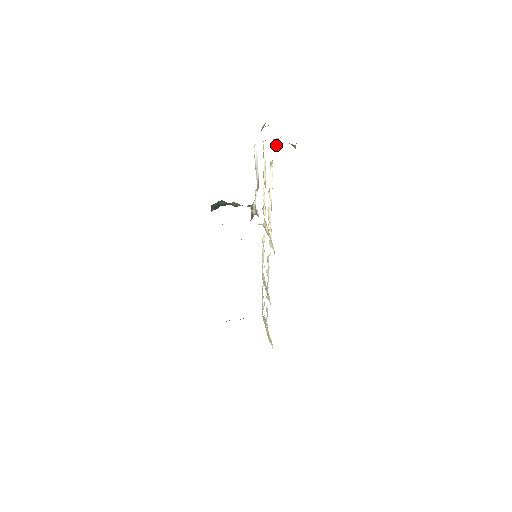
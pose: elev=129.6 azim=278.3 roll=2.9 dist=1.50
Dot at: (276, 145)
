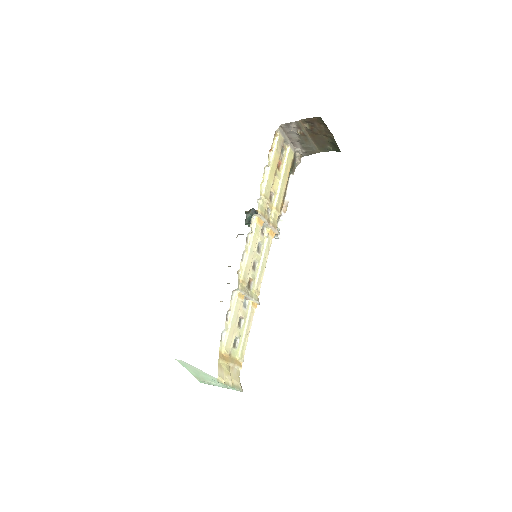
Dot at: (287, 132)
